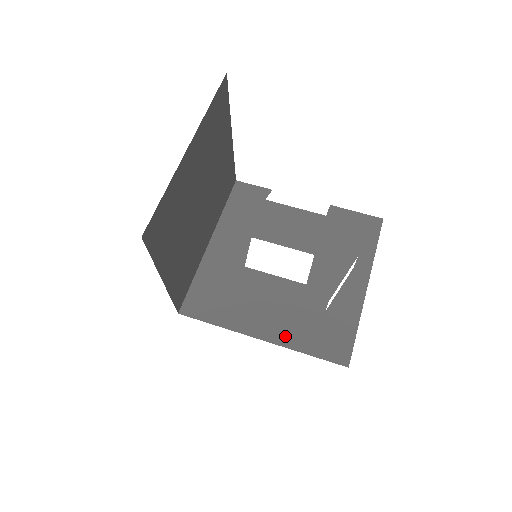
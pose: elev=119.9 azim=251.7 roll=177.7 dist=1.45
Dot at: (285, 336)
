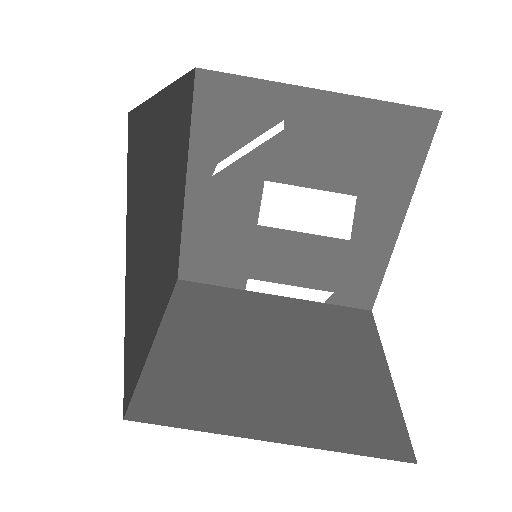
Dot at: occluded
